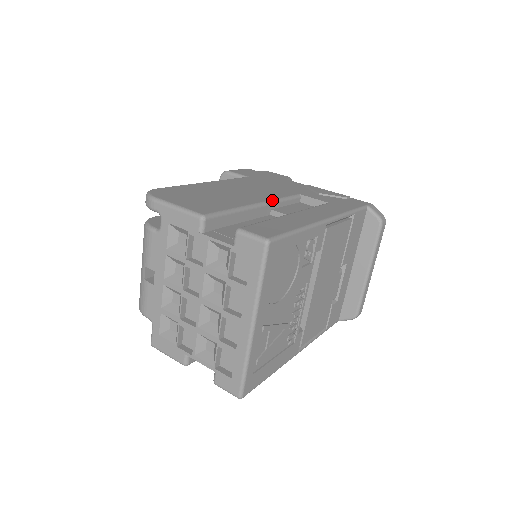
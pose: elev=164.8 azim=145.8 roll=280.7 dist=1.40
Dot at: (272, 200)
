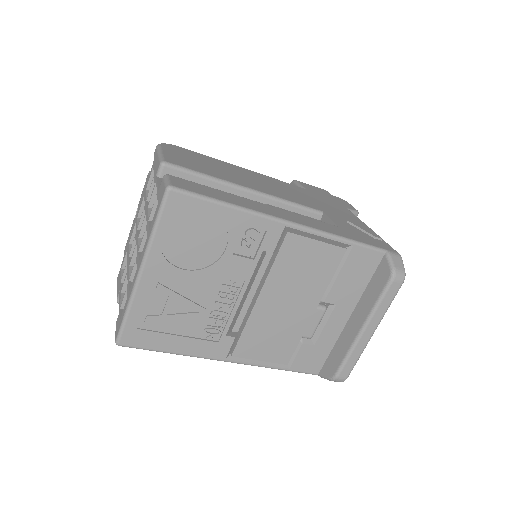
Dot at: (273, 196)
